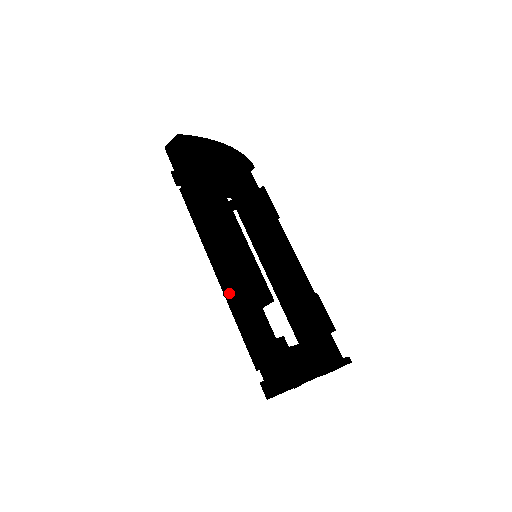
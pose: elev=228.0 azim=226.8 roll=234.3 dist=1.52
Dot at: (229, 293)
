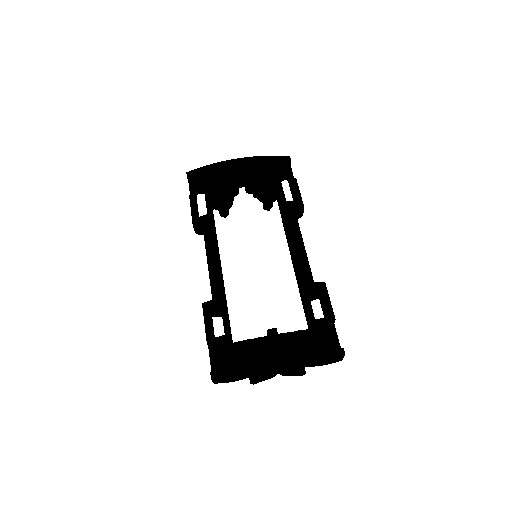
Dot at: occluded
